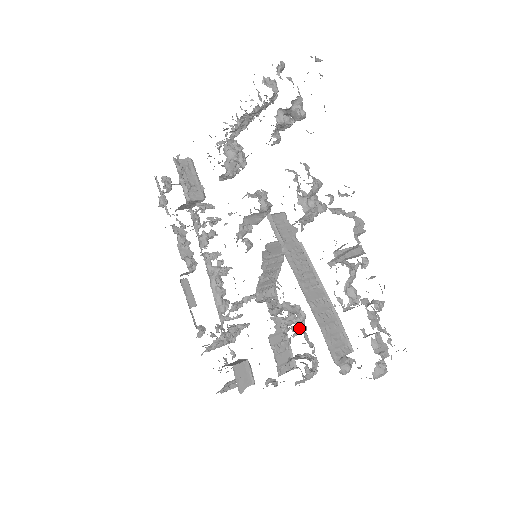
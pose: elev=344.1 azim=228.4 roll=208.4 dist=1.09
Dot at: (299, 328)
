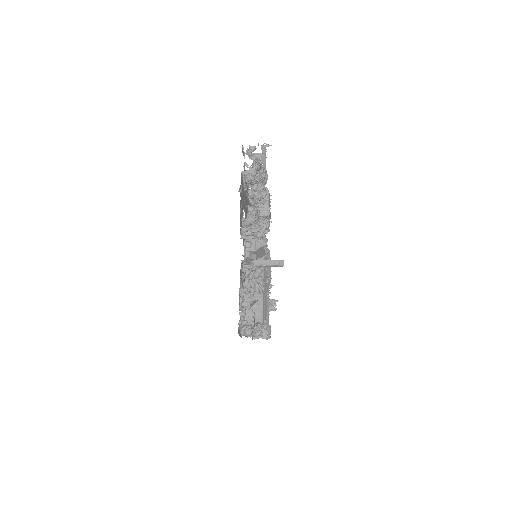
Dot at: occluded
